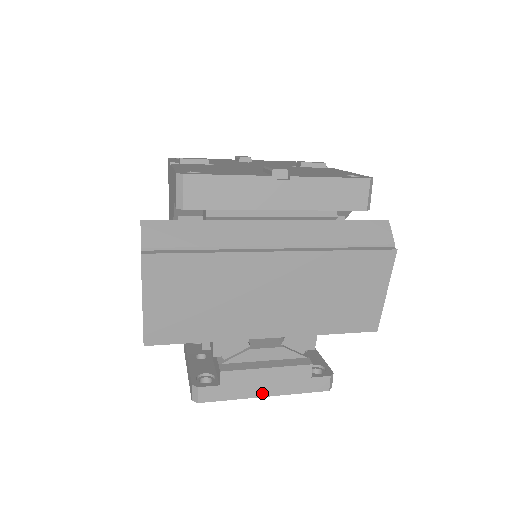
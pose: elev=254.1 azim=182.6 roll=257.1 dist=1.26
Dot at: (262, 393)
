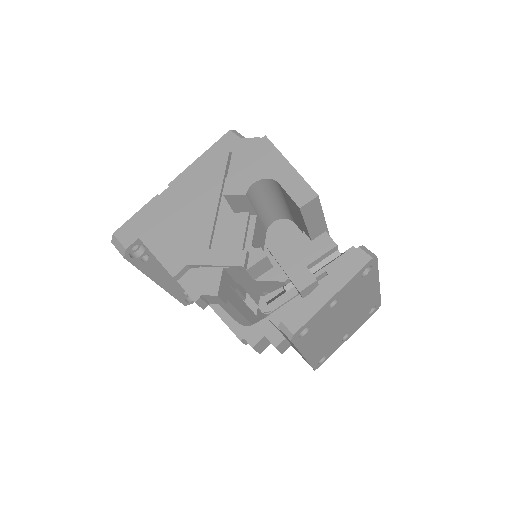
Dot at: occluded
